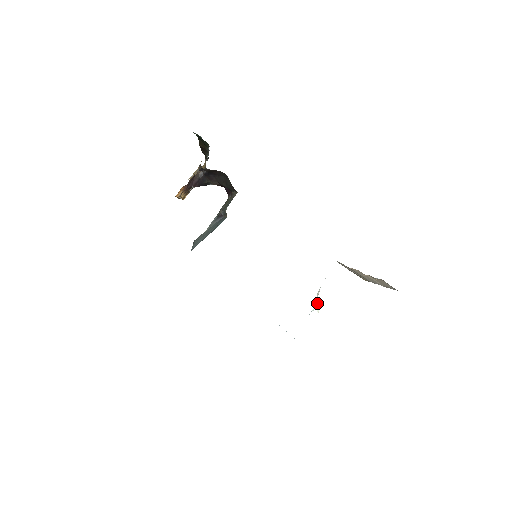
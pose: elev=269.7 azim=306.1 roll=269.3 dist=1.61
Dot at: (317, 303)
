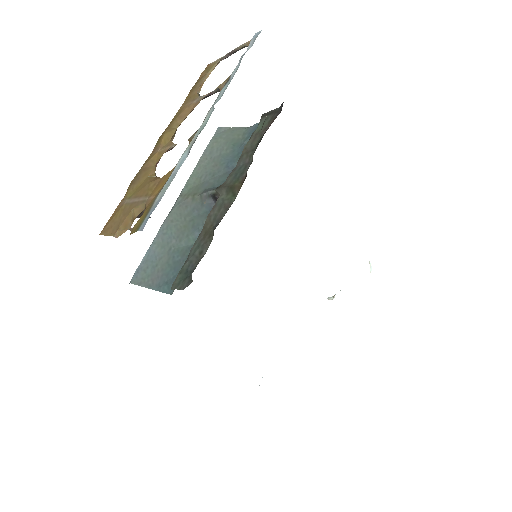
Dot at: occluded
